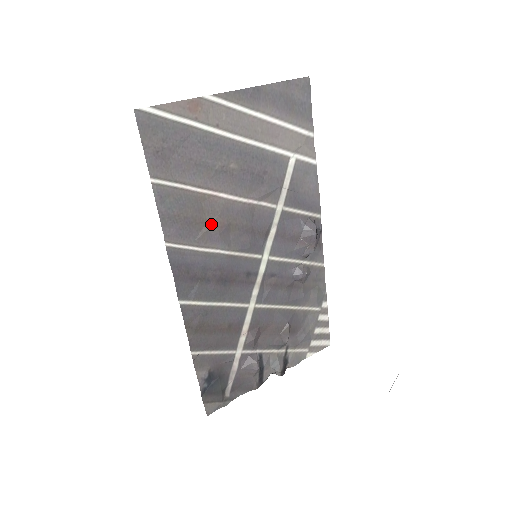
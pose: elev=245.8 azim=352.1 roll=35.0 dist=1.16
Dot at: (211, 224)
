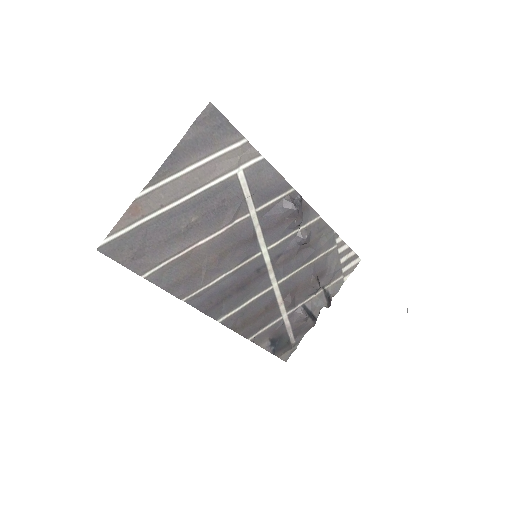
Dot at: (206, 266)
